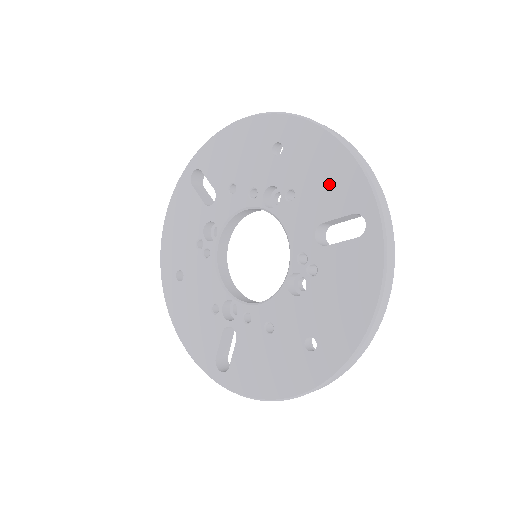
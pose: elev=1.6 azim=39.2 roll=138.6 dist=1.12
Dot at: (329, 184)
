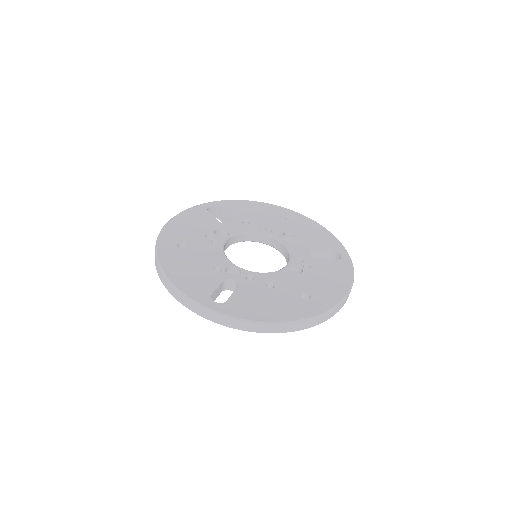
Dot at: (318, 238)
